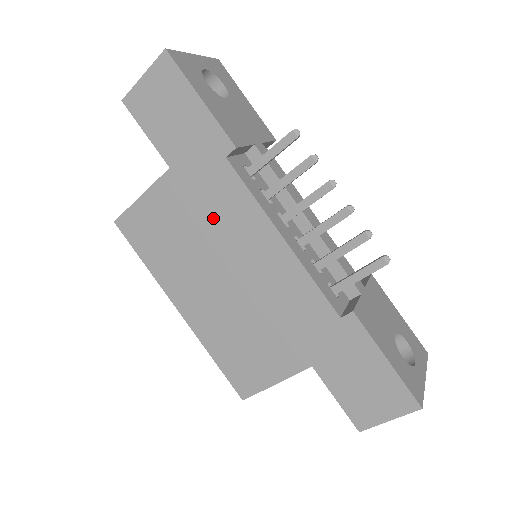
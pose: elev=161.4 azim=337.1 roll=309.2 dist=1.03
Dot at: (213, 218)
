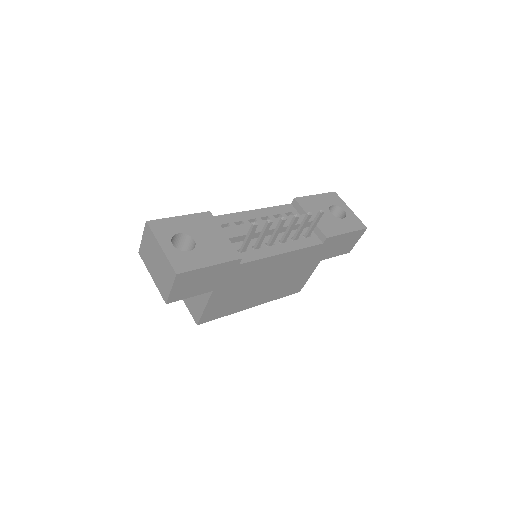
Dot at: (247, 279)
